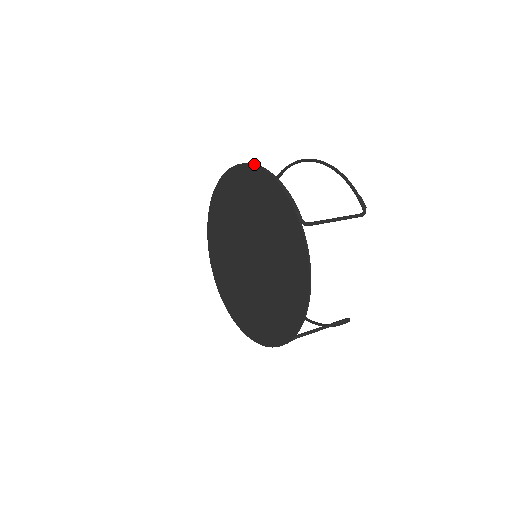
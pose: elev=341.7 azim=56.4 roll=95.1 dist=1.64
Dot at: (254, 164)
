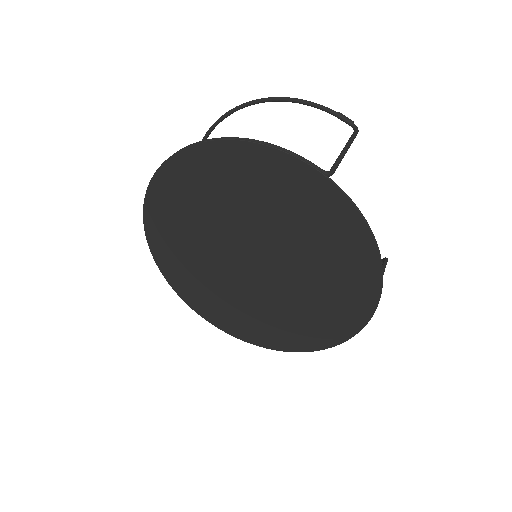
Dot at: (199, 142)
